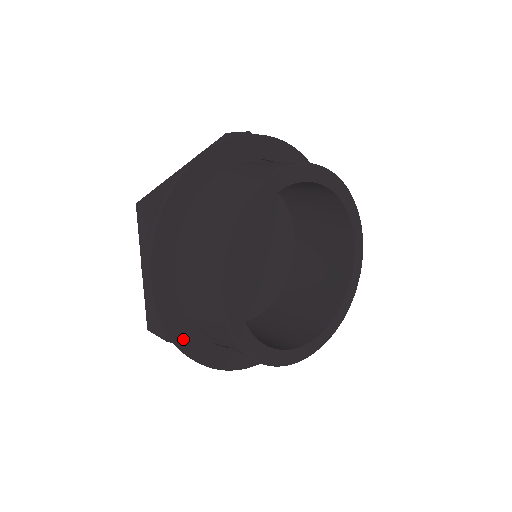
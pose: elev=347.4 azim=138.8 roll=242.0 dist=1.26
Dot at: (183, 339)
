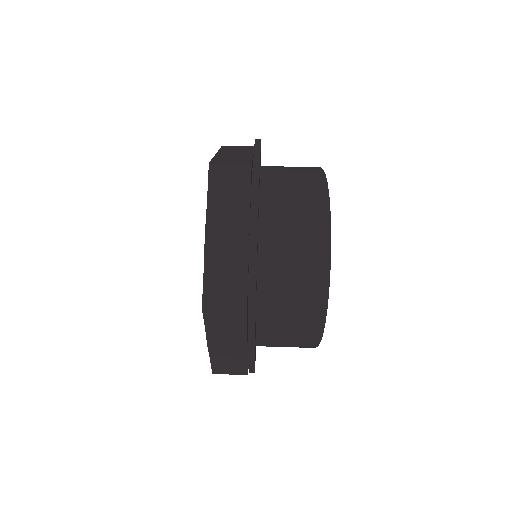
Dot at: occluded
